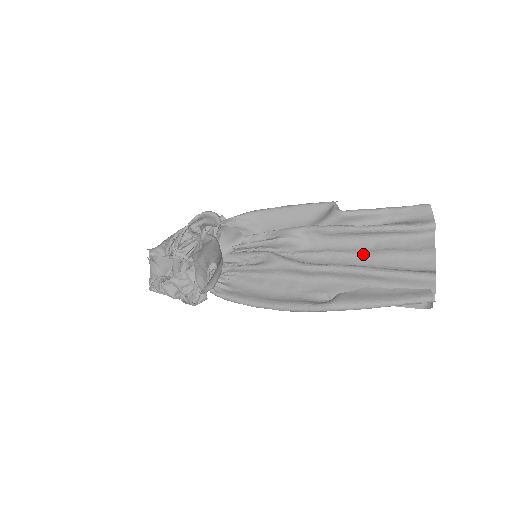
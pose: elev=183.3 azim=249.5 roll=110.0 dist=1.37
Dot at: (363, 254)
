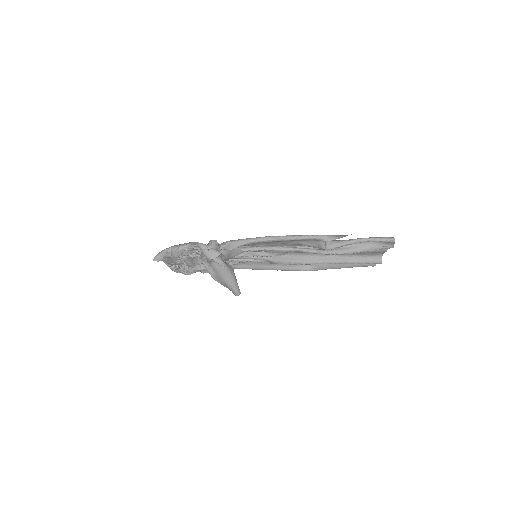
Dot at: occluded
